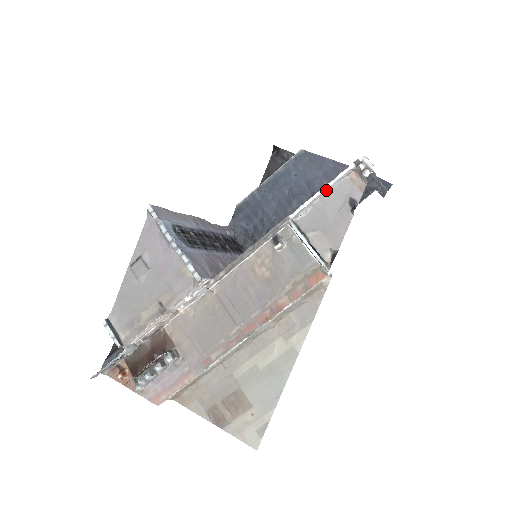
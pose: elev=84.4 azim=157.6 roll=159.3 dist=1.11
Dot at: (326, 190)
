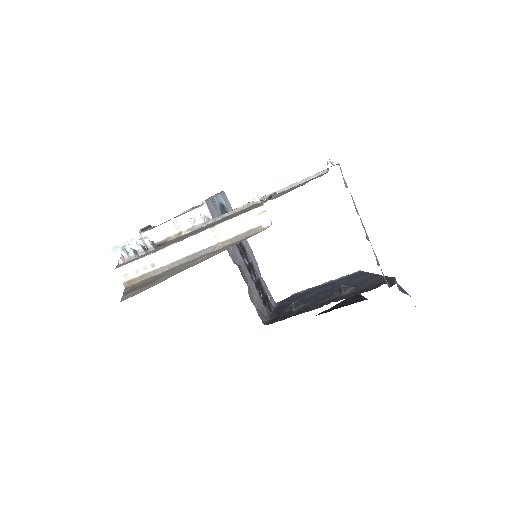
Dot at: (306, 179)
